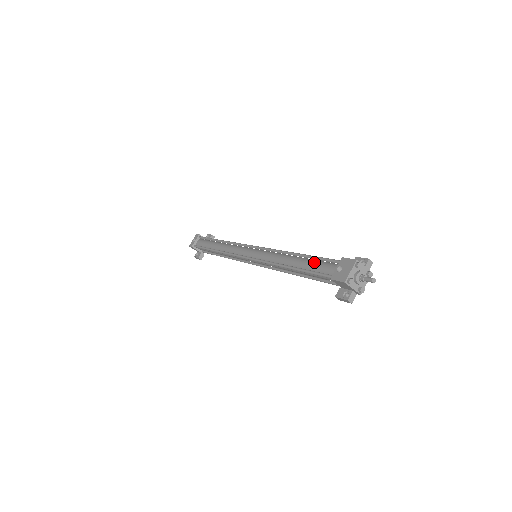
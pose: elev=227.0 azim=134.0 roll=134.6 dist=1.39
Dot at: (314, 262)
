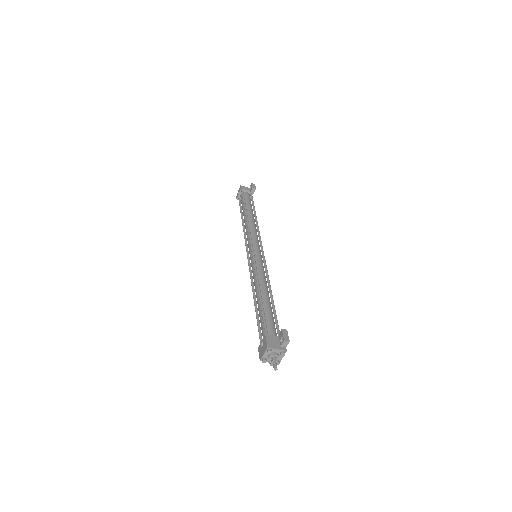
Dot at: (261, 315)
